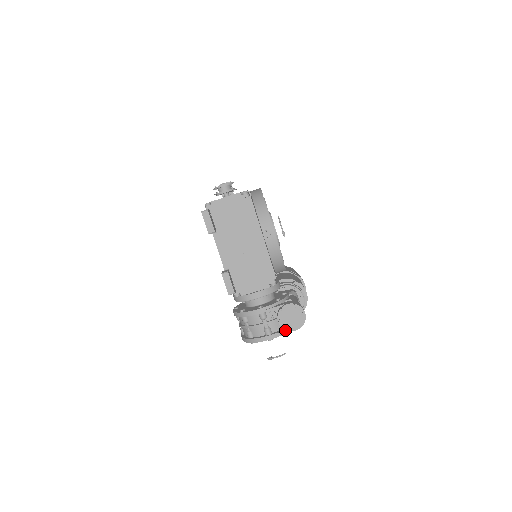
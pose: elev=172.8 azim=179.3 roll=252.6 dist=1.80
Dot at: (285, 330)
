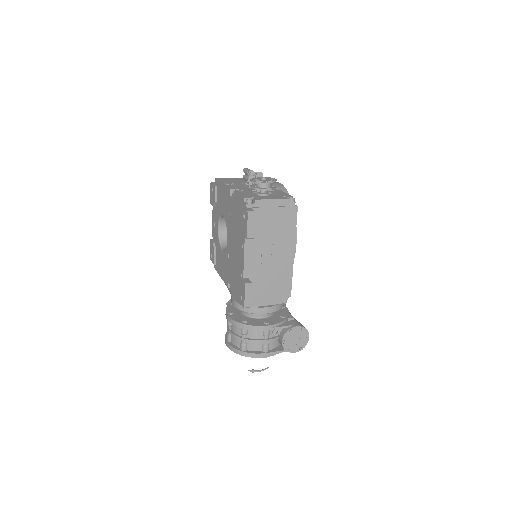
Dot at: (284, 350)
